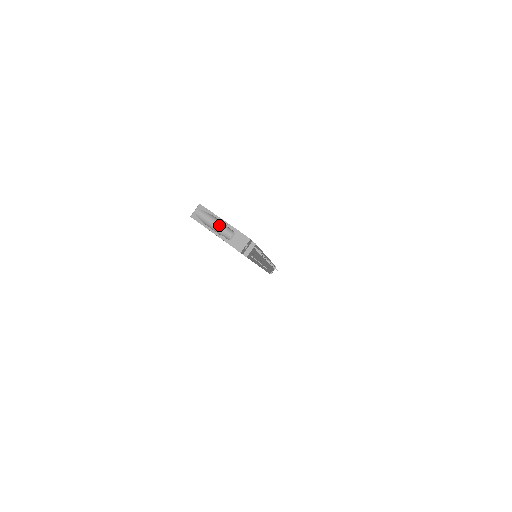
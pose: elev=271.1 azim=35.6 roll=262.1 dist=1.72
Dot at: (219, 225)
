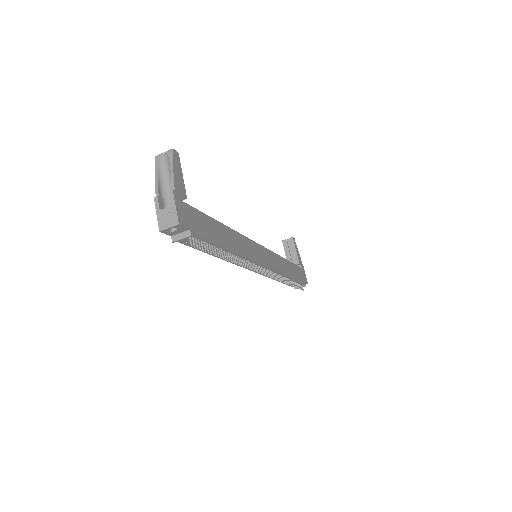
Dot at: occluded
